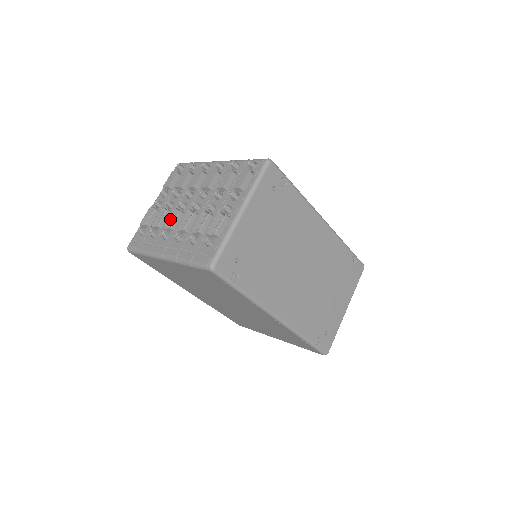
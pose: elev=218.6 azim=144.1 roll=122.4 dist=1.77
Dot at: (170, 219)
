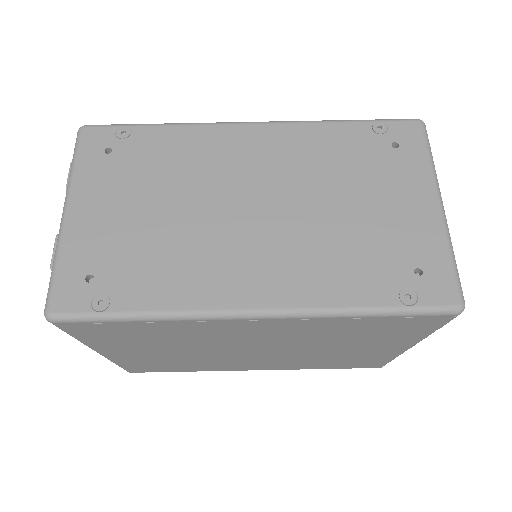
Dot at: occluded
